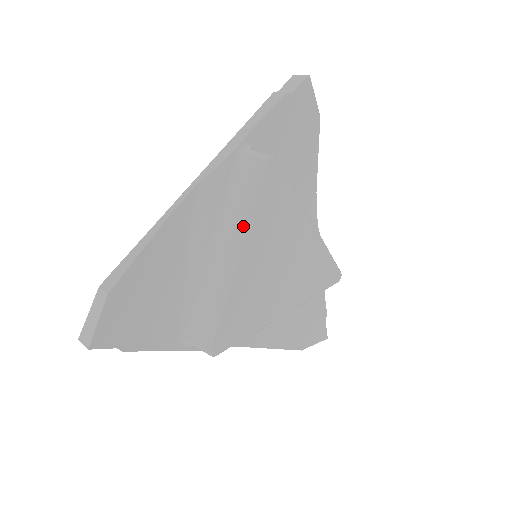
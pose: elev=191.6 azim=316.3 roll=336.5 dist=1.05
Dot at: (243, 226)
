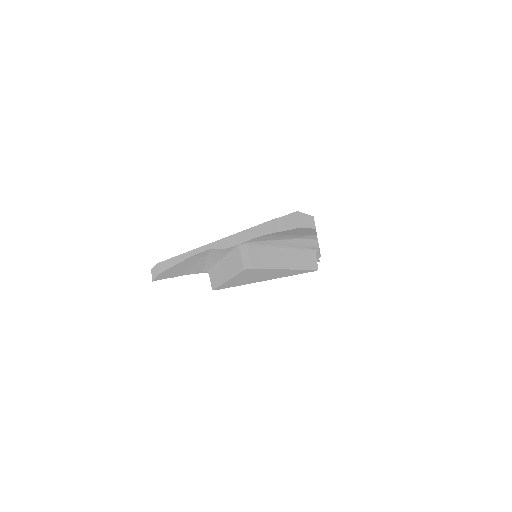
Dot at: (230, 275)
